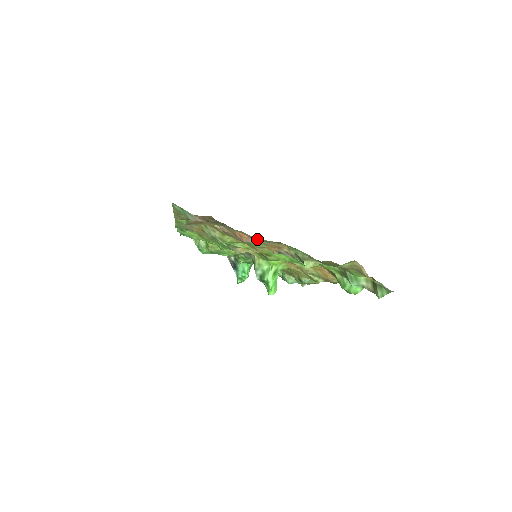
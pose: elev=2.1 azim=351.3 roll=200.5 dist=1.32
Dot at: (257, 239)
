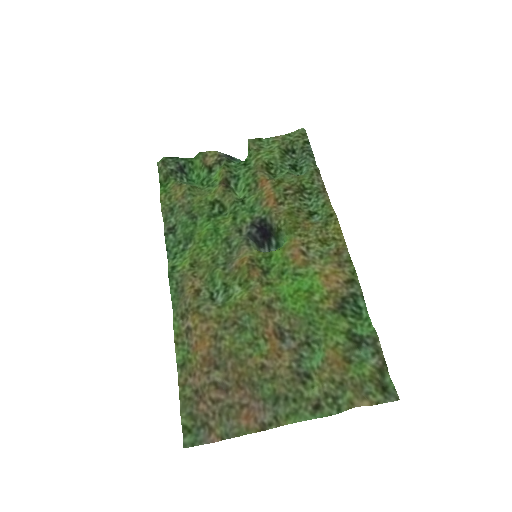
Dot at: (263, 427)
